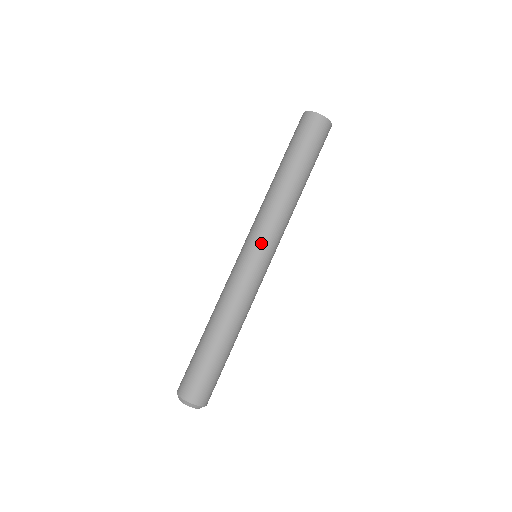
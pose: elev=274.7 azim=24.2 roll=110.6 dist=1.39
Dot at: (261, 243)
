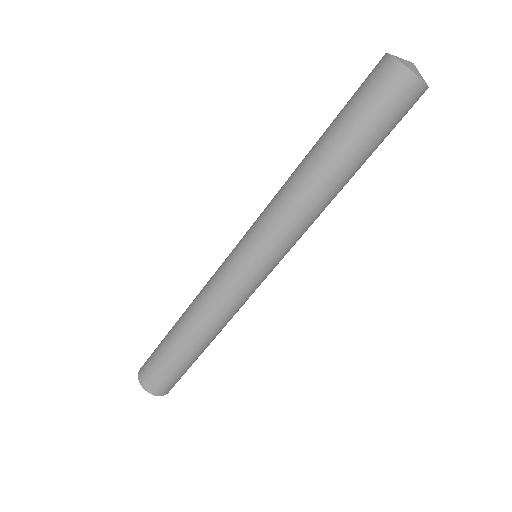
Dot at: (267, 256)
